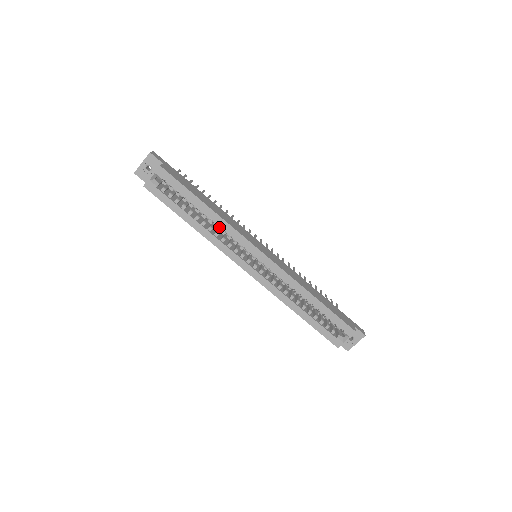
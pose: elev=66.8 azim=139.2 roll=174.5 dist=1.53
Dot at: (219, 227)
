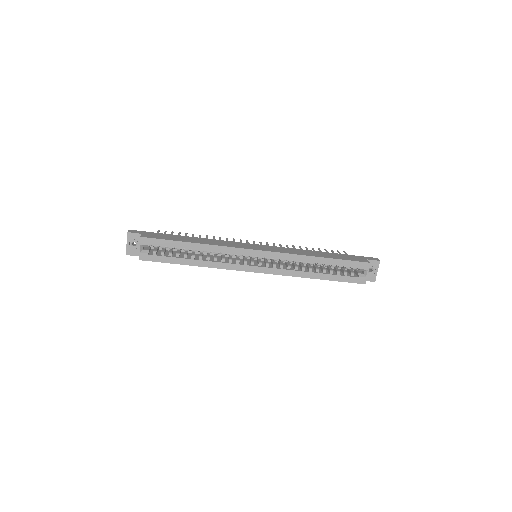
Dot at: occluded
